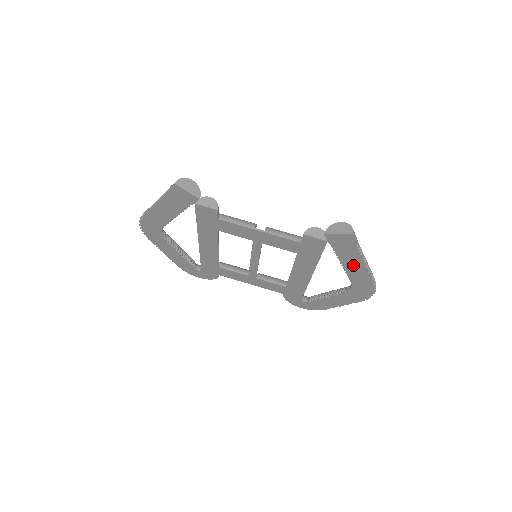
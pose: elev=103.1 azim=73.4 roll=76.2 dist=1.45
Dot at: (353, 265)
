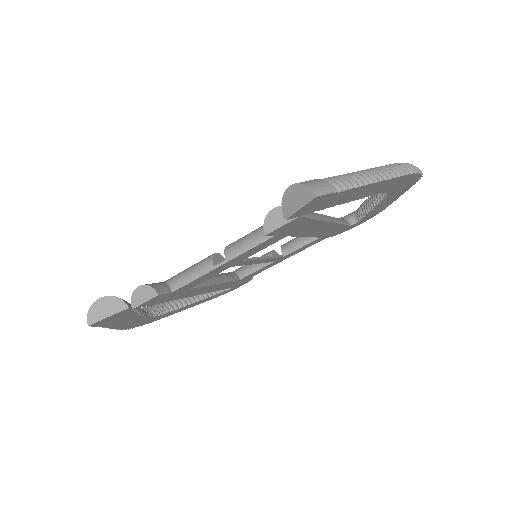
Dot at: (361, 193)
